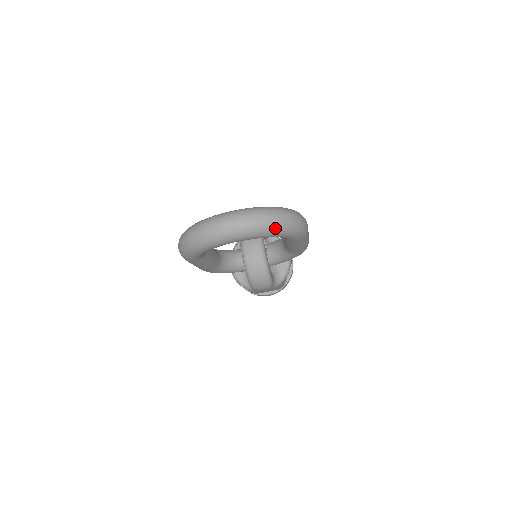
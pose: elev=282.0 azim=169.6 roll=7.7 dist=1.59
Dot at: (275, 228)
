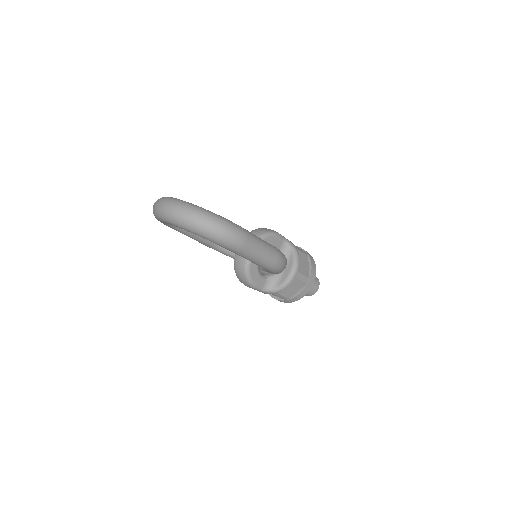
Dot at: (192, 227)
